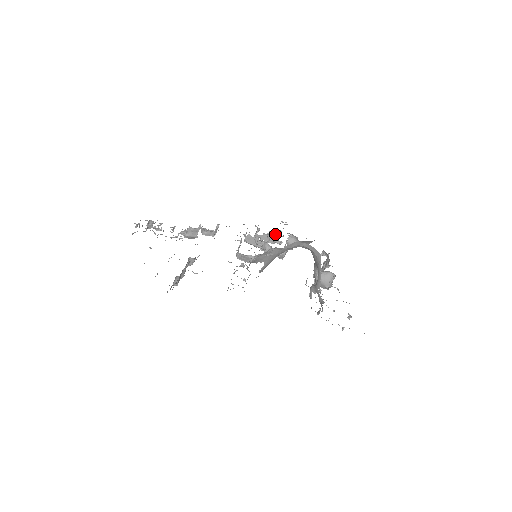
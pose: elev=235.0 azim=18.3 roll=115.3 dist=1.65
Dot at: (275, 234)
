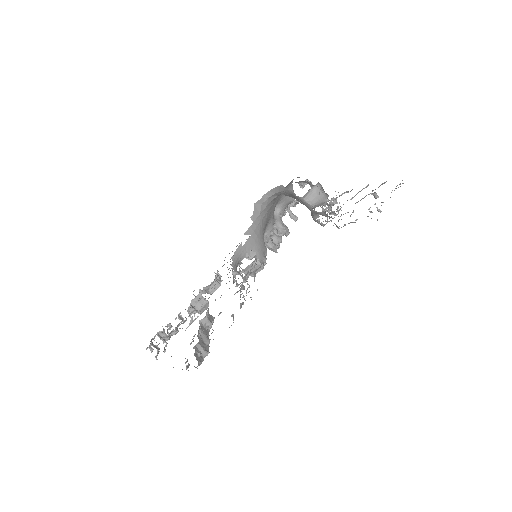
Dot at: occluded
